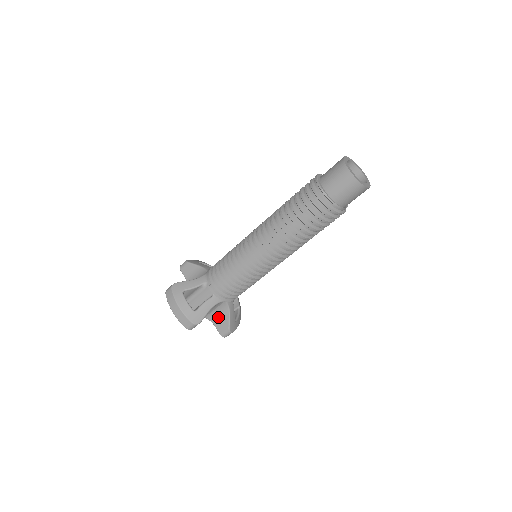
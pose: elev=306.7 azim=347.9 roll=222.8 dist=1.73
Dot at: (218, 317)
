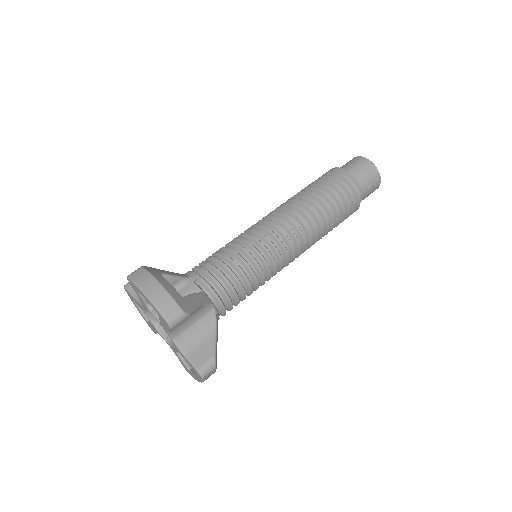
Dot at: (195, 340)
